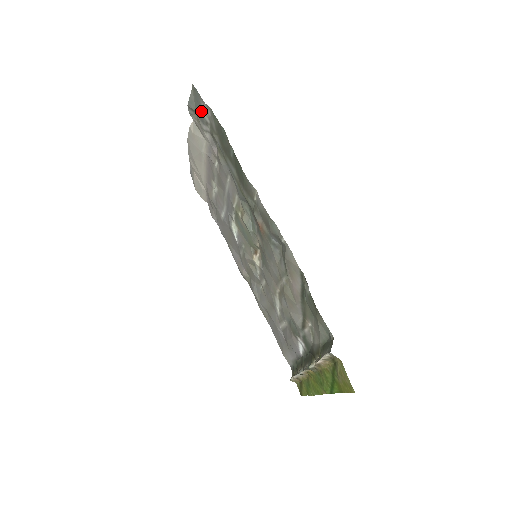
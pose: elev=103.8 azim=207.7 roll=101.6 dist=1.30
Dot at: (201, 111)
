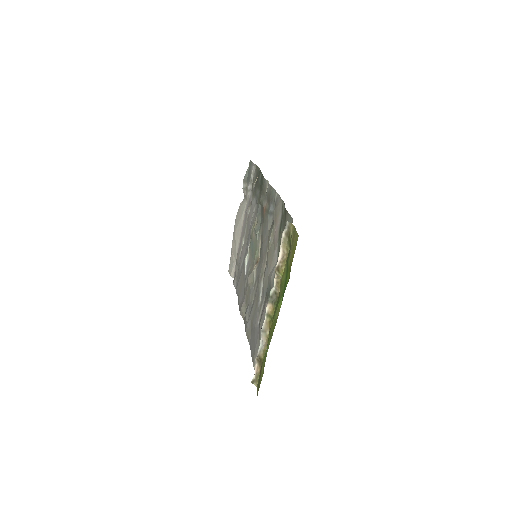
Dot at: (250, 174)
